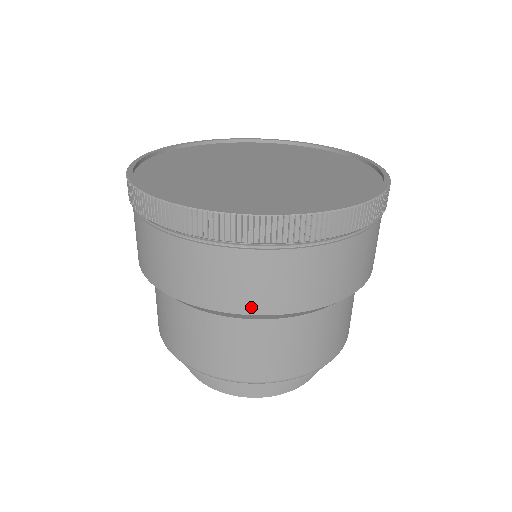
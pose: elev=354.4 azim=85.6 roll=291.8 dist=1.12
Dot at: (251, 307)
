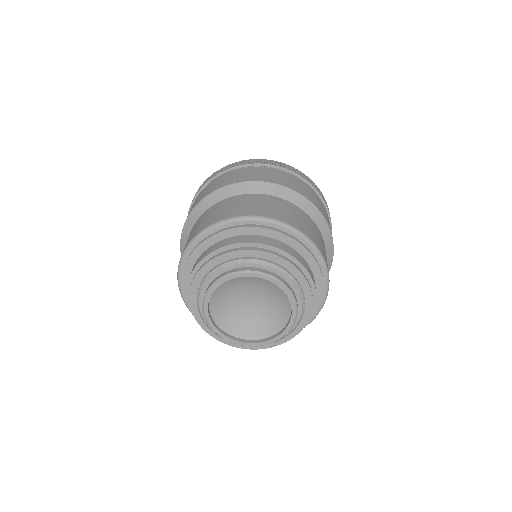
Dot at: (223, 185)
